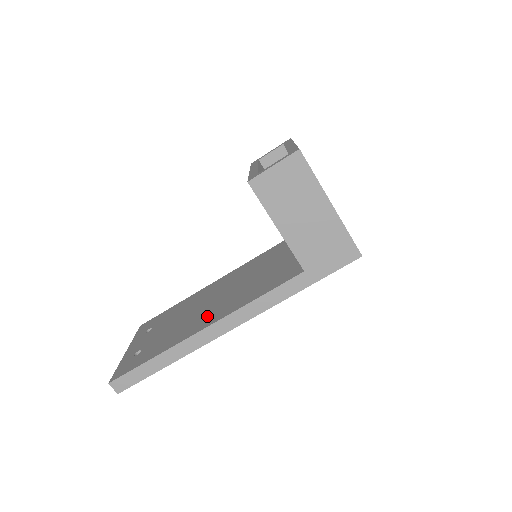
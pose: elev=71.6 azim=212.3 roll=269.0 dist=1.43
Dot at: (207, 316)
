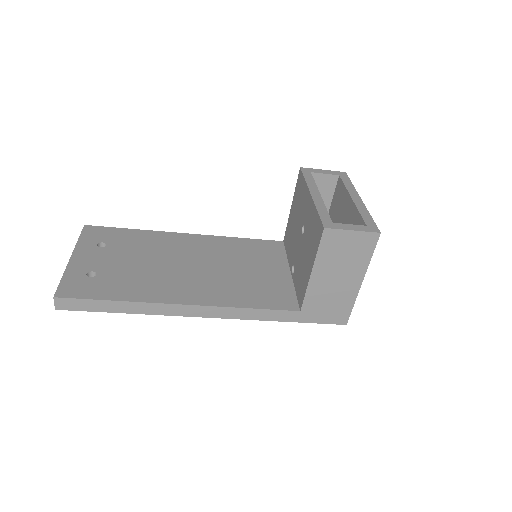
Dot at: (187, 287)
